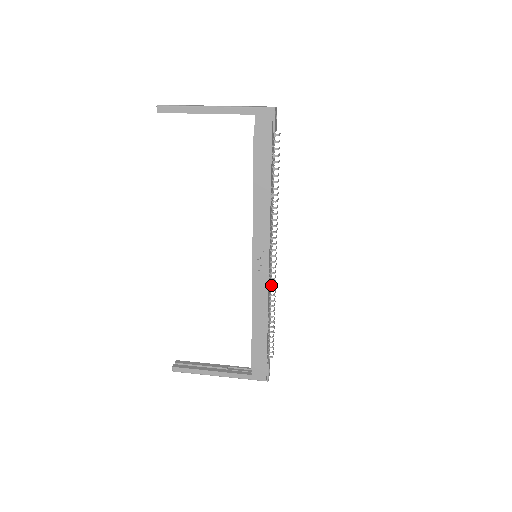
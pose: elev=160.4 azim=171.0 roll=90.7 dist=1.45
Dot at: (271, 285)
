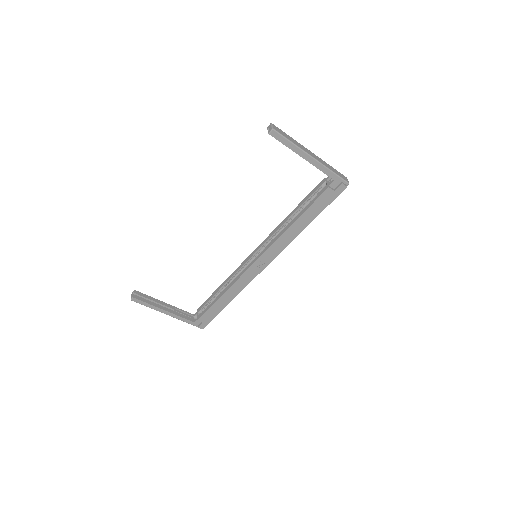
Dot at: occluded
